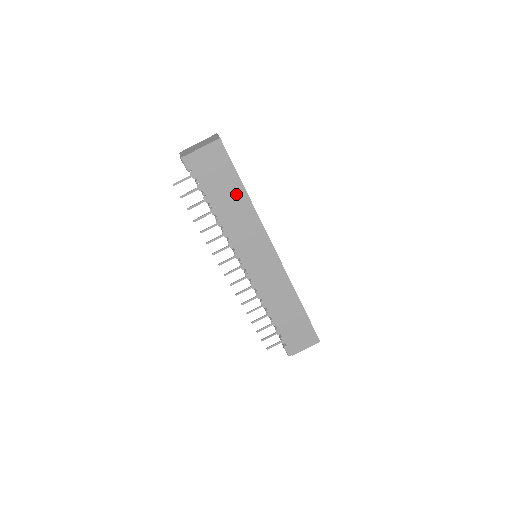
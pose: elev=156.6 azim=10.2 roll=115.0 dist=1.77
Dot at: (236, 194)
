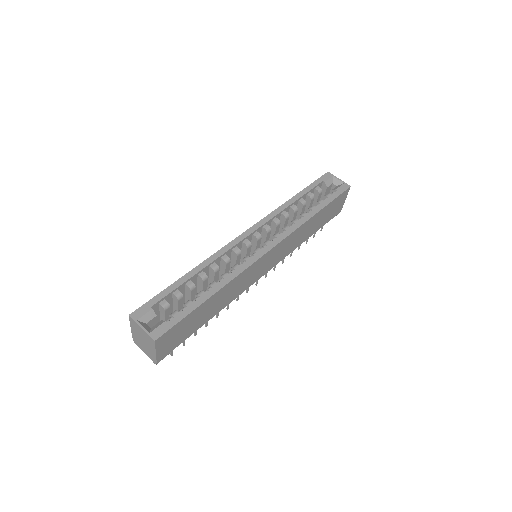
Dot at: (208, 305)
